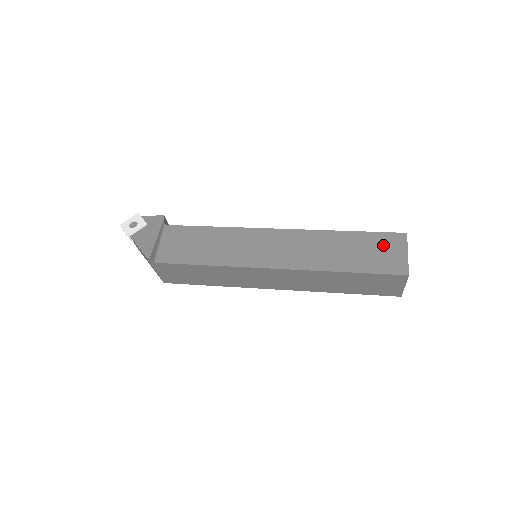
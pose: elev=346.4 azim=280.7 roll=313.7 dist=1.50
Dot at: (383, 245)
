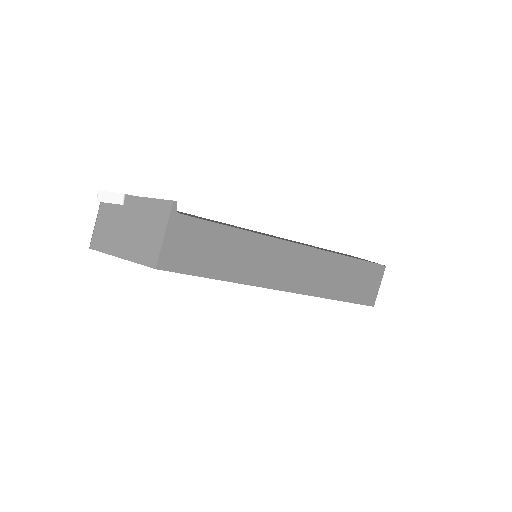
Dot at: occluded
